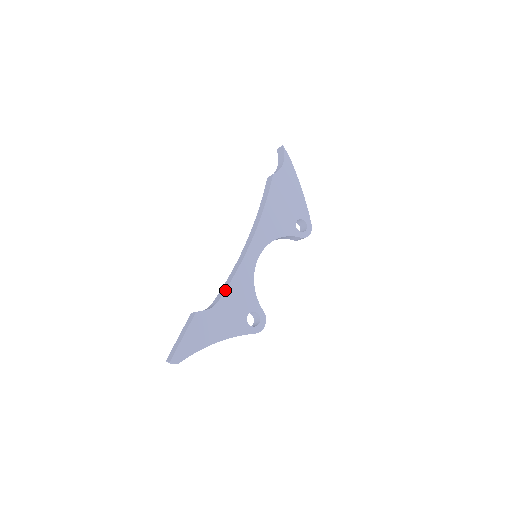
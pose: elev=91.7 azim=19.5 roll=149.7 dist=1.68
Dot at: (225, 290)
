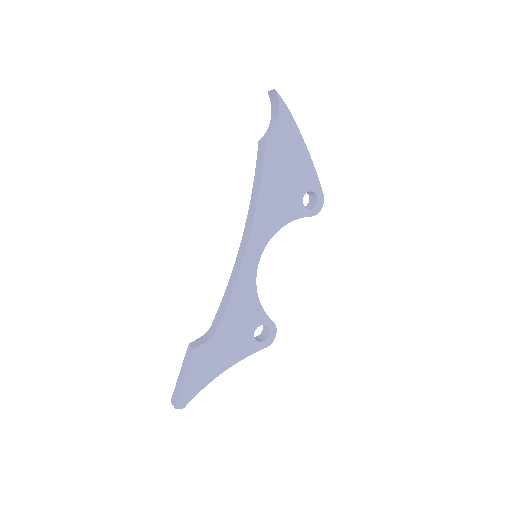
Dot at: (224, 313)
